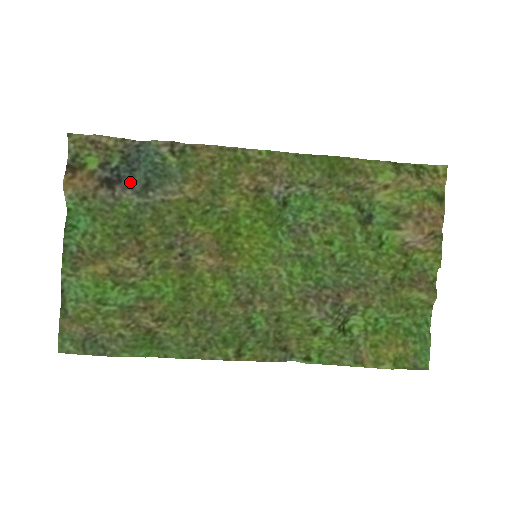
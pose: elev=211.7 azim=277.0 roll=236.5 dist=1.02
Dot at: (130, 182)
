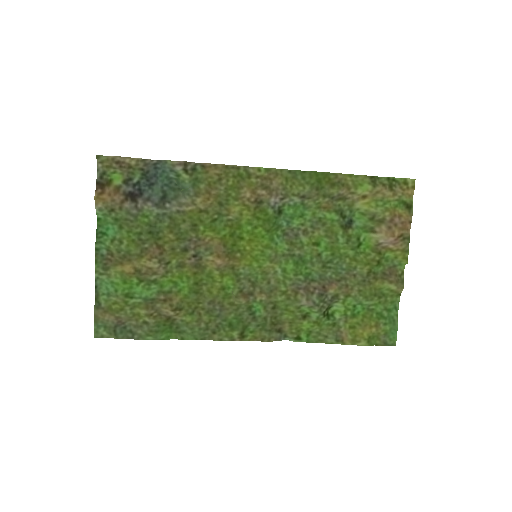
Dot at: (150, 195)
